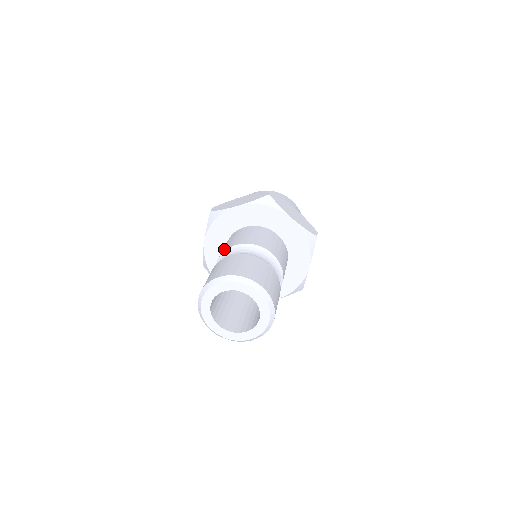
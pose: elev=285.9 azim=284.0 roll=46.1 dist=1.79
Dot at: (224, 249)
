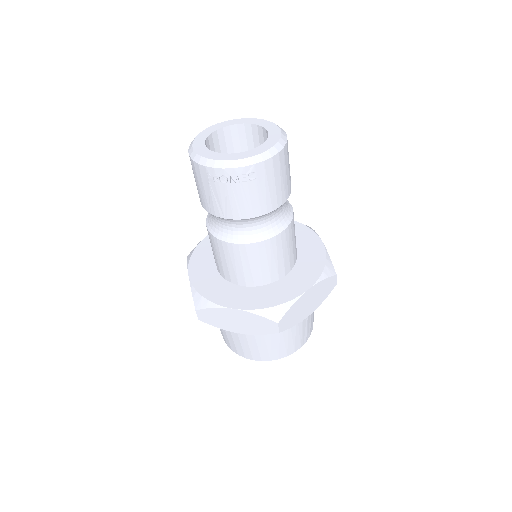
Dot at: occluded
